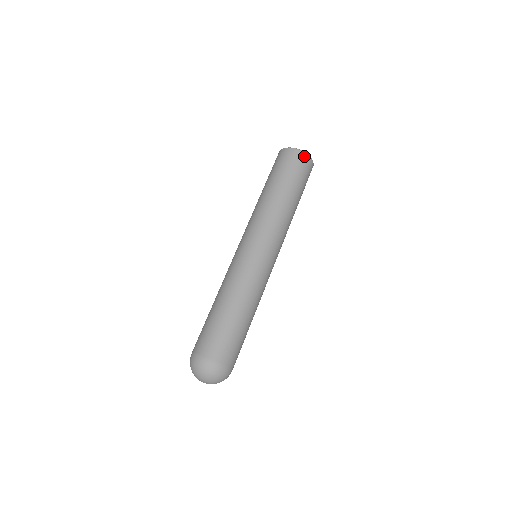
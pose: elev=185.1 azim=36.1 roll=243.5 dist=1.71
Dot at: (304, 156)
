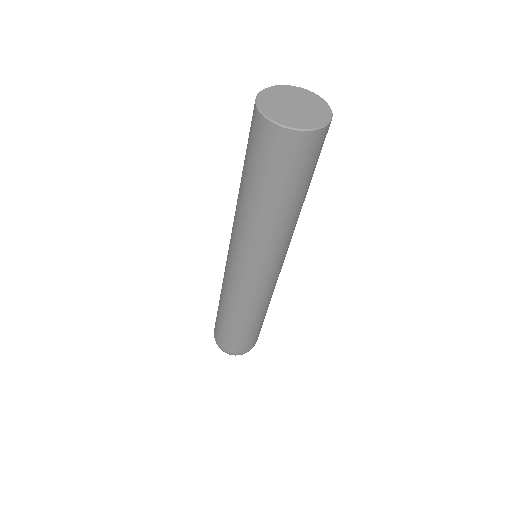
Dot at: (302, 138)
